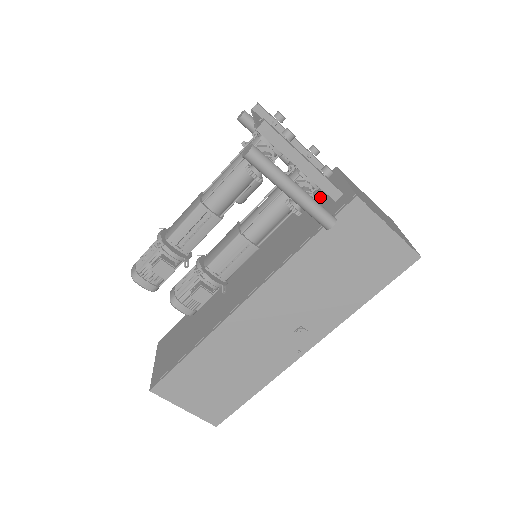
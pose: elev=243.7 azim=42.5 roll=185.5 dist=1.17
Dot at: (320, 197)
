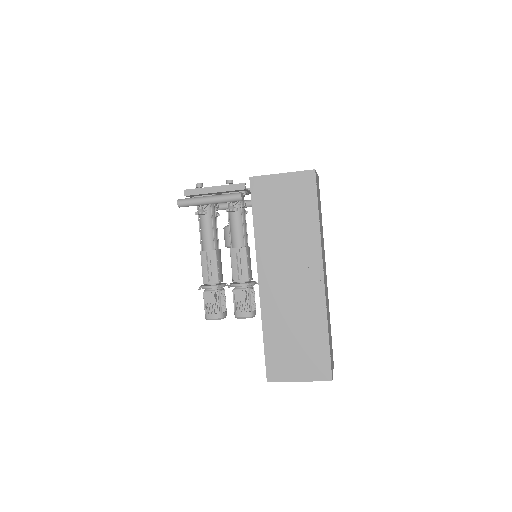
Dot at: occluded
